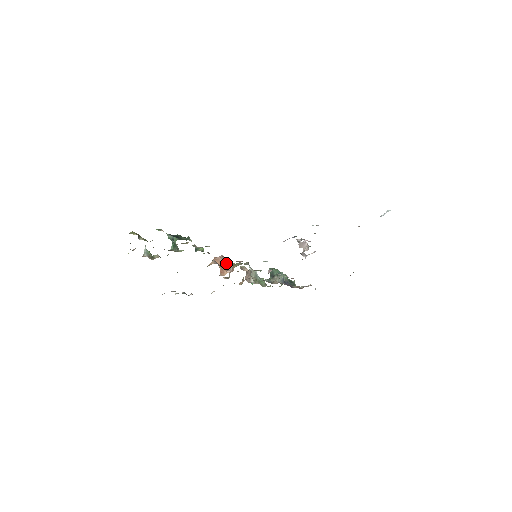
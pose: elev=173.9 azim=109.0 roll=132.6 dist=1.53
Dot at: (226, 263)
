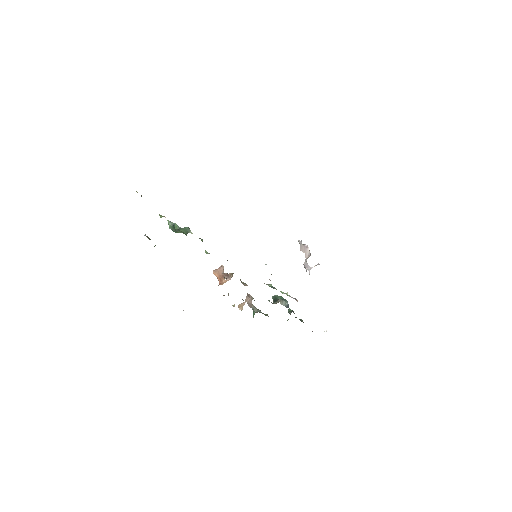
Dot at: (225, 273)
